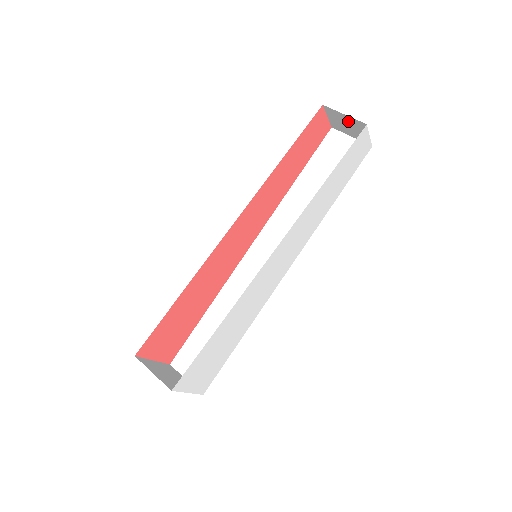
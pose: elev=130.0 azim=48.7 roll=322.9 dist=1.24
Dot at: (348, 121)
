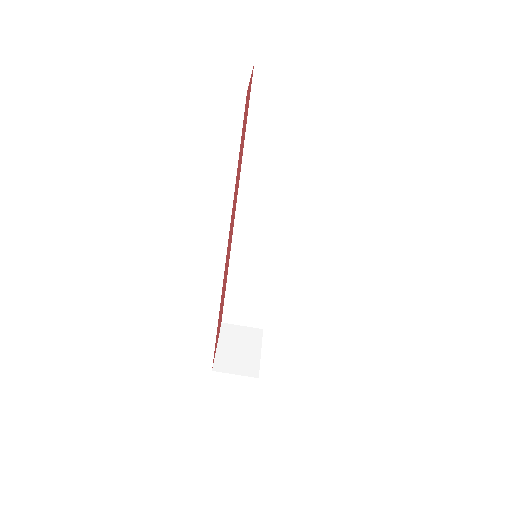
Dot at: occluded
